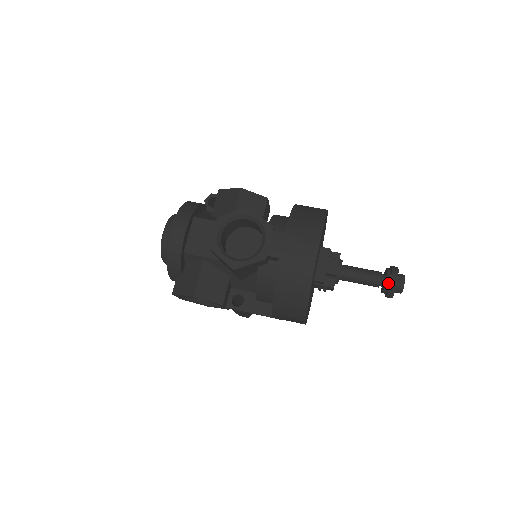
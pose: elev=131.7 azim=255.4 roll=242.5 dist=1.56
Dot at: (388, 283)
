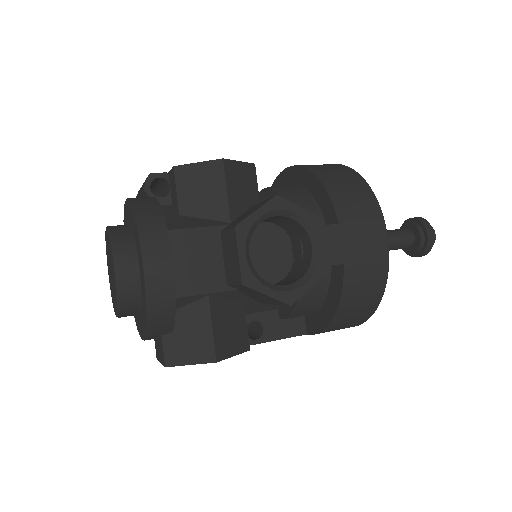
Dot at: (423, 242)
